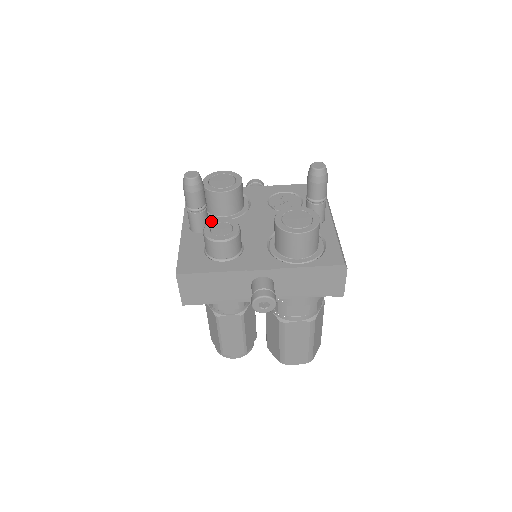
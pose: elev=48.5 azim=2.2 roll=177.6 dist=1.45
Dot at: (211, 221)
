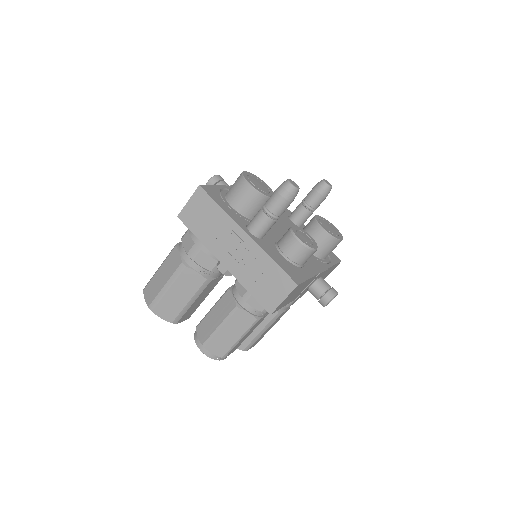
Dot at: (293, 229)
